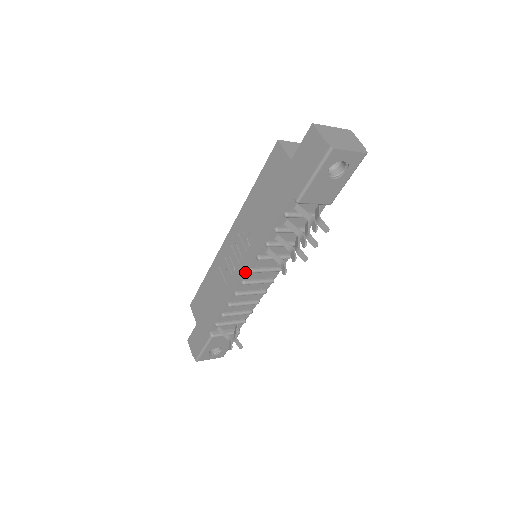
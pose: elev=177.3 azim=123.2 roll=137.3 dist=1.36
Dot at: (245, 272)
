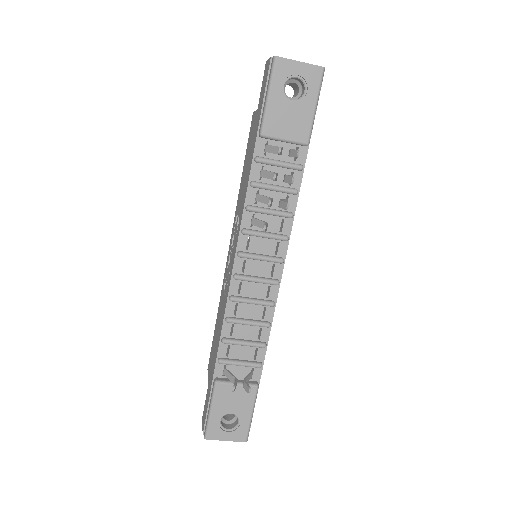
Dot at: (234, 259)
